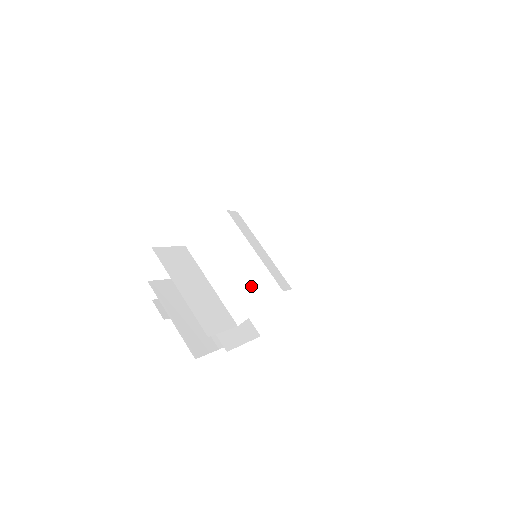
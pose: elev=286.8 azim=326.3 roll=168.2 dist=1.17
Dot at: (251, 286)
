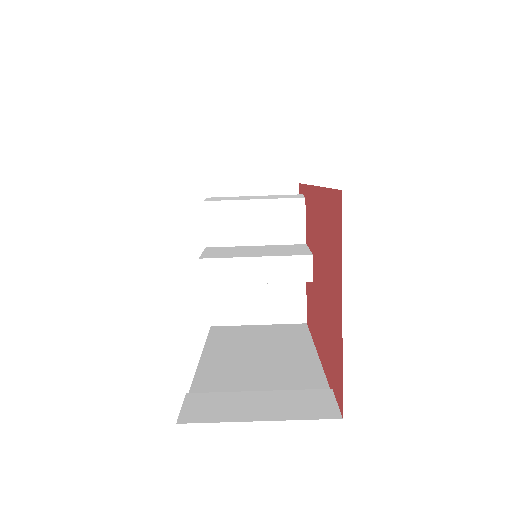
Dot at: occluded
